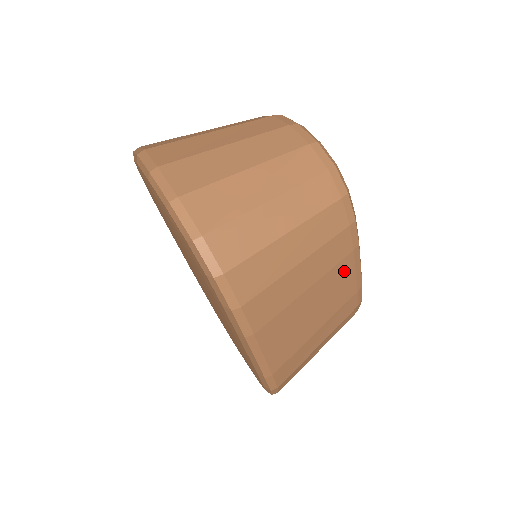
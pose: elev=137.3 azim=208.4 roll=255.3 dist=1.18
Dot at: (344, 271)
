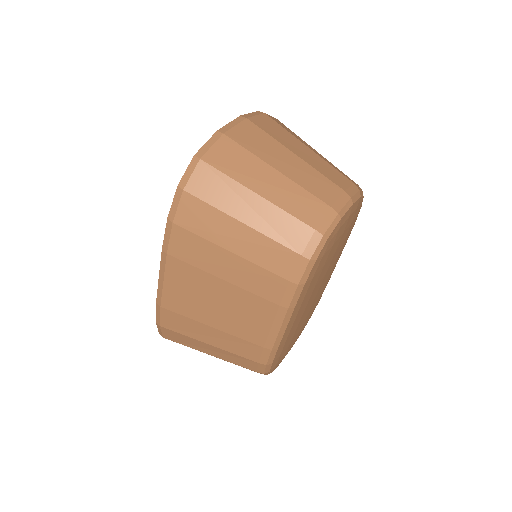
Dot at: (262, 311)
